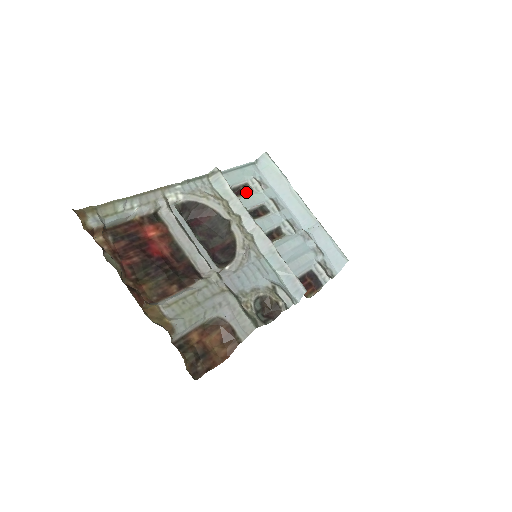
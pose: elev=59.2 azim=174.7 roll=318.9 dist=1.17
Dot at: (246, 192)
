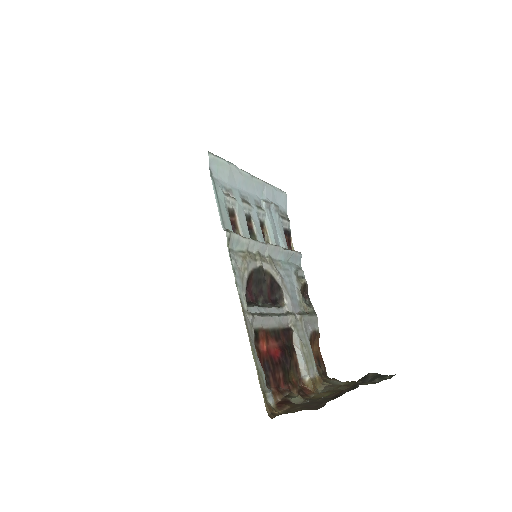
Dot at: (234, 218)
